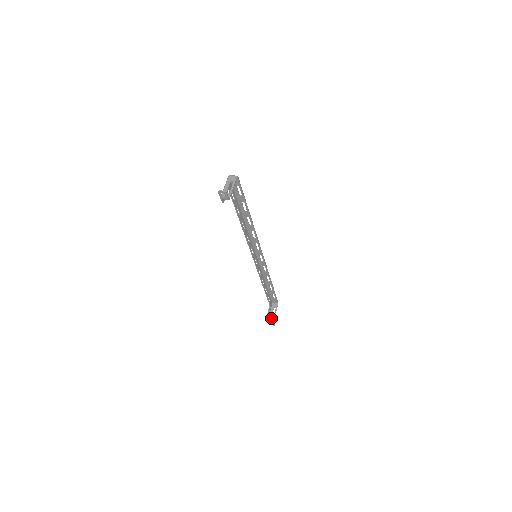
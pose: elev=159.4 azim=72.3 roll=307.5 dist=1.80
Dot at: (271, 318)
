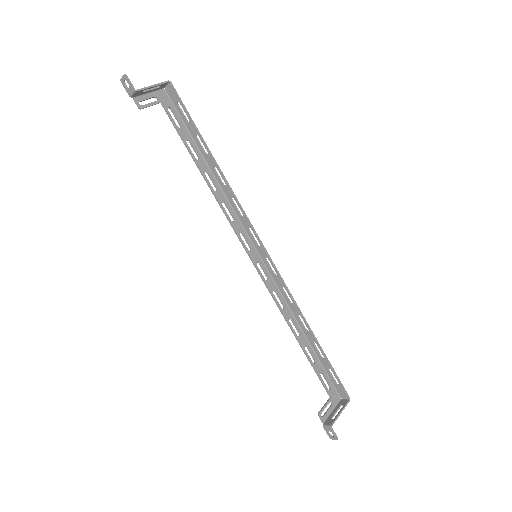
Dot at: (329, 420)
